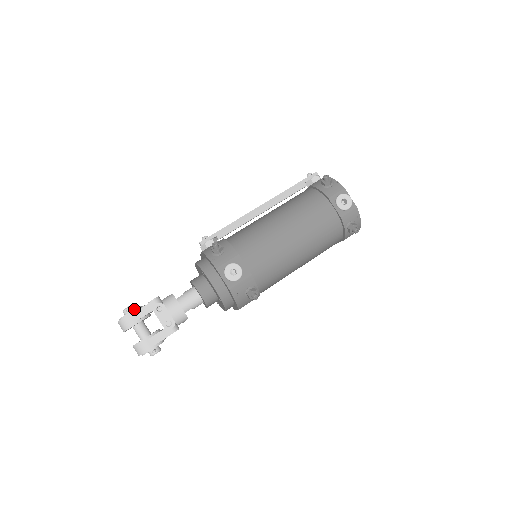
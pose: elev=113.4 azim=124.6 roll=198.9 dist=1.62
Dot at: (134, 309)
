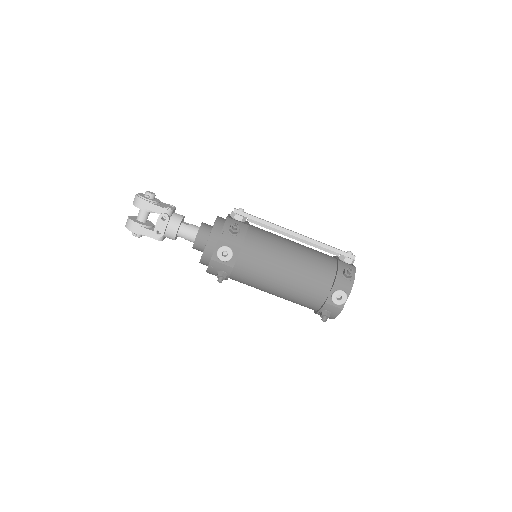
Dot at: (152, 200)
